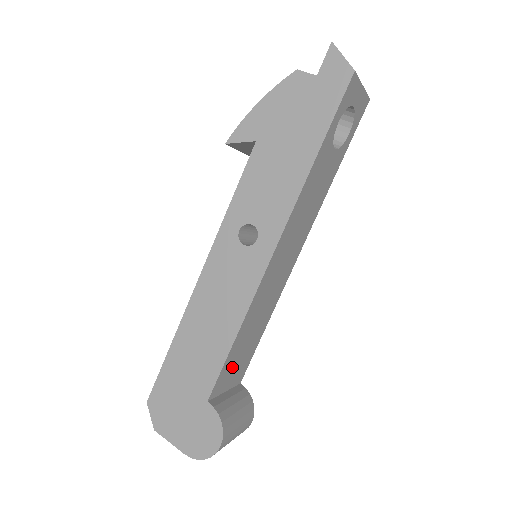
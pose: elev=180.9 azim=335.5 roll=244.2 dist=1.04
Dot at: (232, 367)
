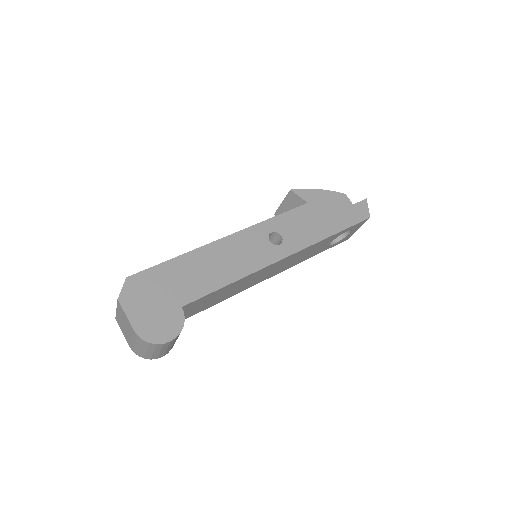
Dot at: (201, 303)
